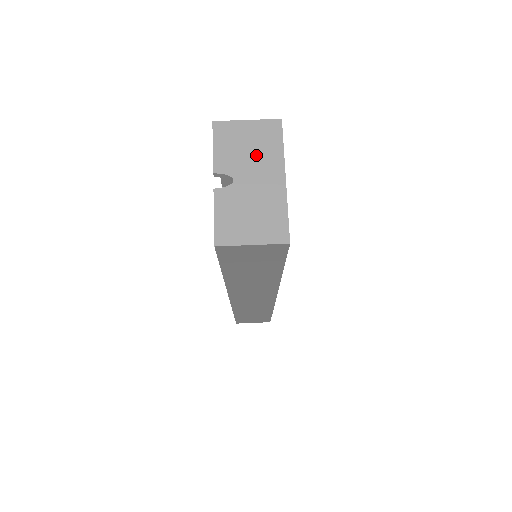
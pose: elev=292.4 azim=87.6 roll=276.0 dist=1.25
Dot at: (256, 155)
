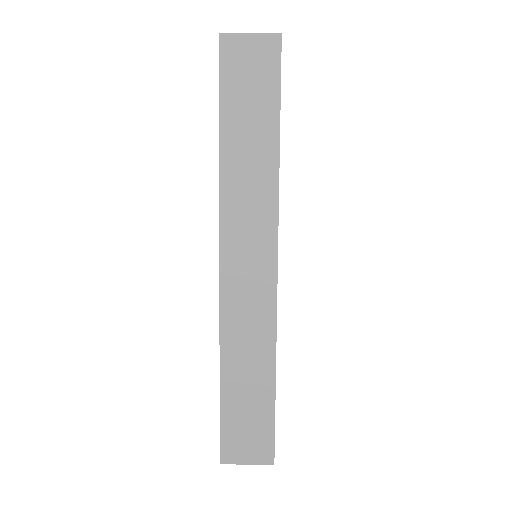
Dot at: occluded
